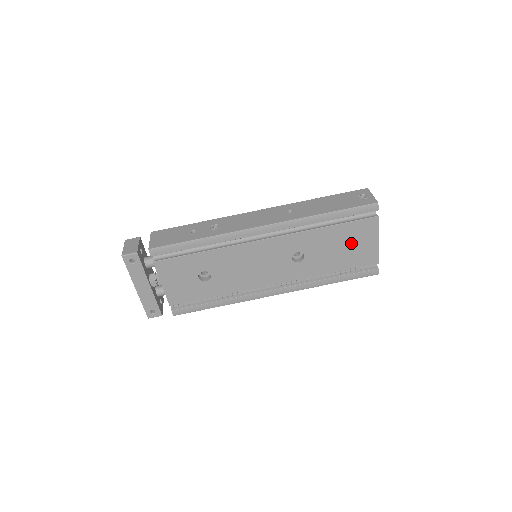
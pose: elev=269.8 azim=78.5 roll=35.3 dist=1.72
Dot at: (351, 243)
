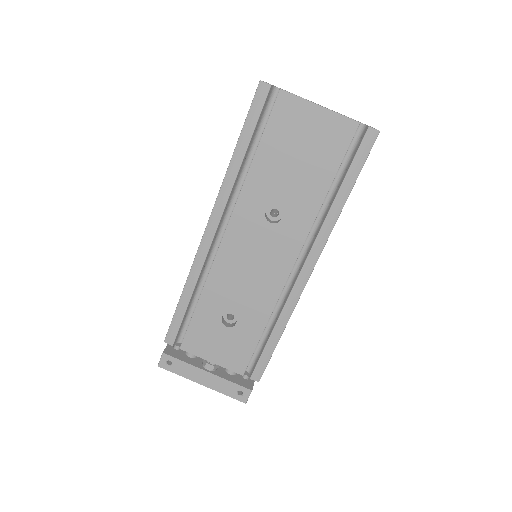
Dot at: (298, 143)
